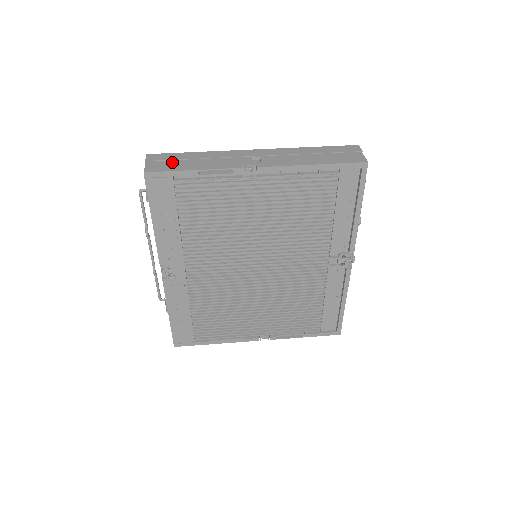
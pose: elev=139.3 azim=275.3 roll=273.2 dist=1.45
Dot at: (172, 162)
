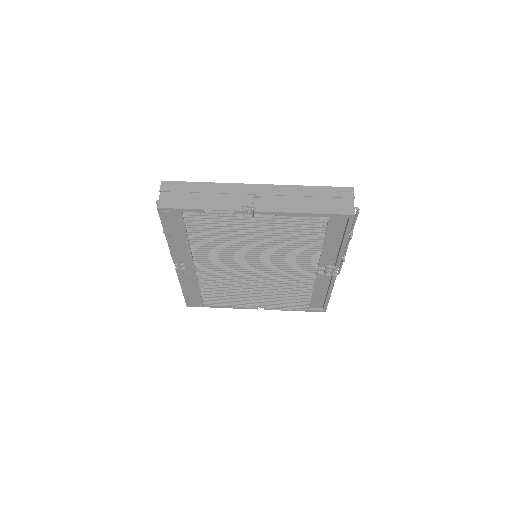
Dot at: (182, 195)
